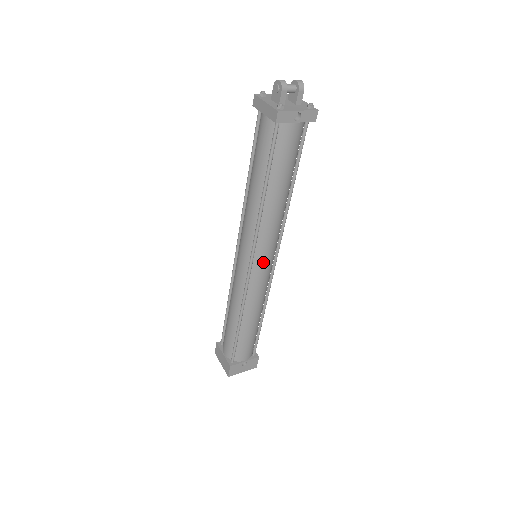
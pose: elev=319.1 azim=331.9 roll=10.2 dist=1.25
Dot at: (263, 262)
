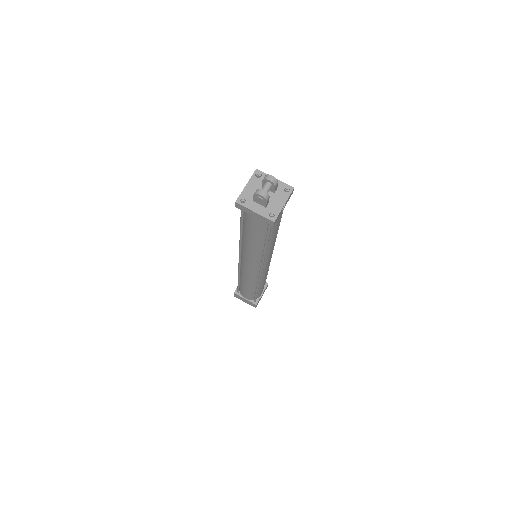
Dot at: (268, 263)
